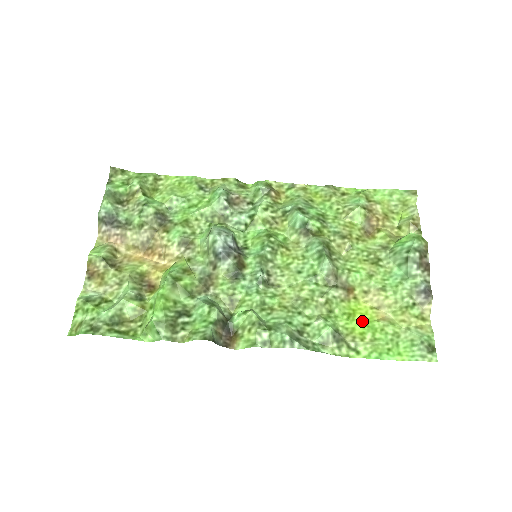
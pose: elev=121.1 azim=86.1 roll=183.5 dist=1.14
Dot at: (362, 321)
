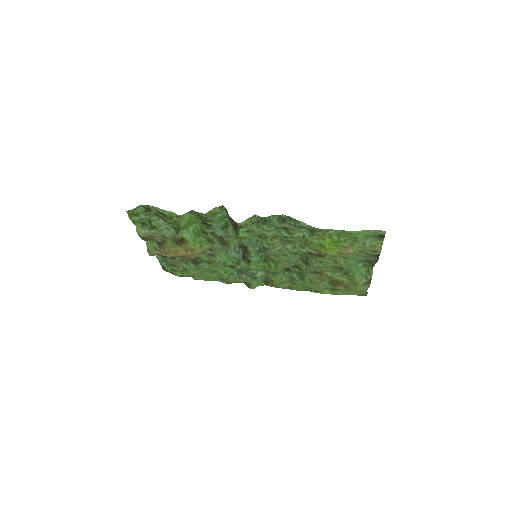
Dot at: (330, 245)
